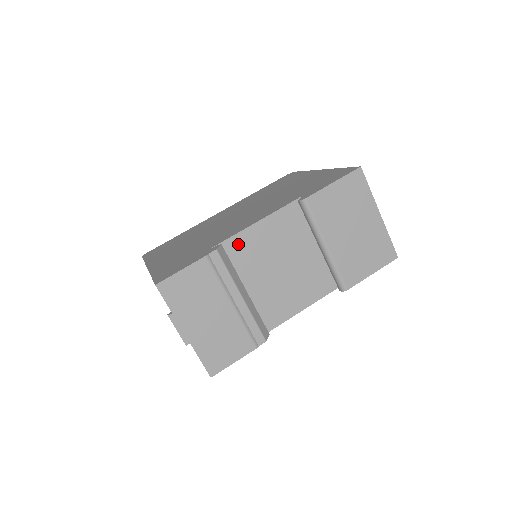
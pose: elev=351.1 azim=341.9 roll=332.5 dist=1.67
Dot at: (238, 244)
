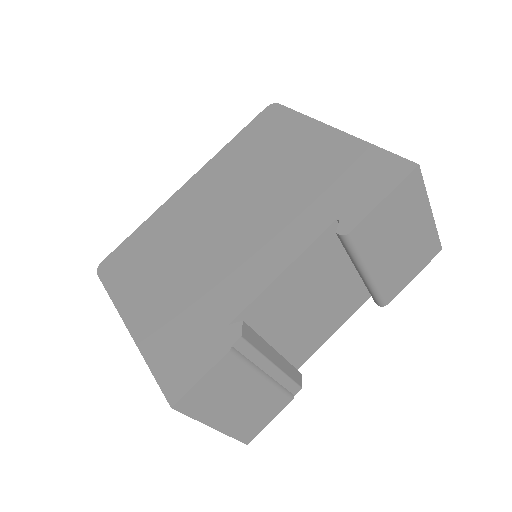
Dot at: (261, 306)
